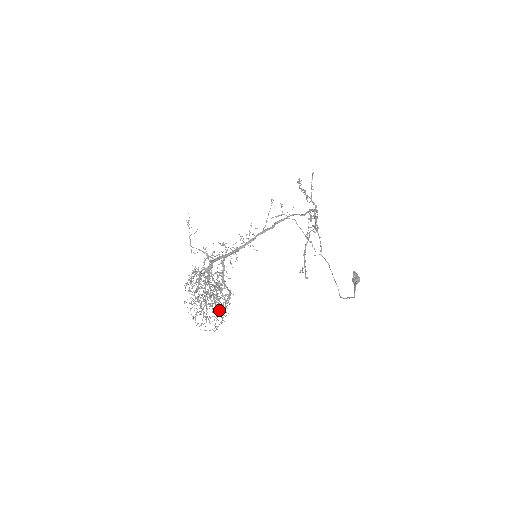
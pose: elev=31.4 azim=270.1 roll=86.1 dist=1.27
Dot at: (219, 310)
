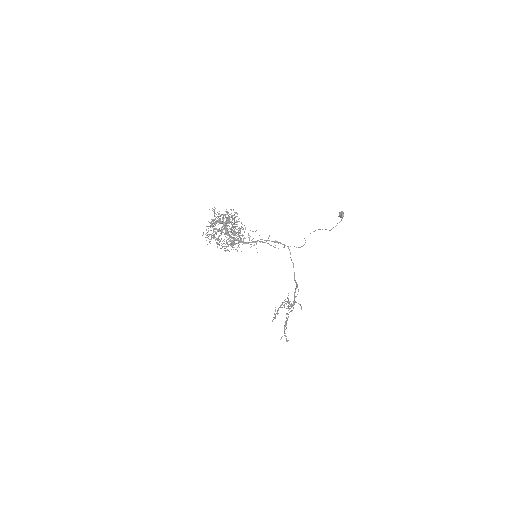
Dot at: (233, 237)
